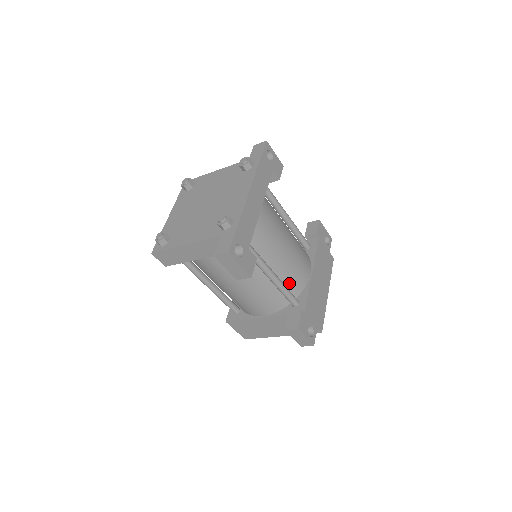
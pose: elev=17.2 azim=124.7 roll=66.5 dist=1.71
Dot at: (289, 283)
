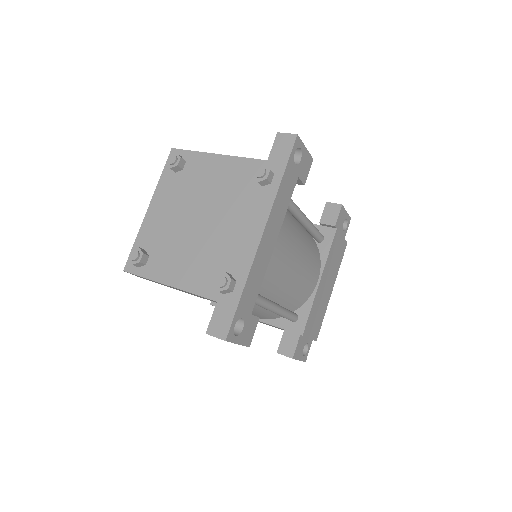
Dot at: (291, 302)
